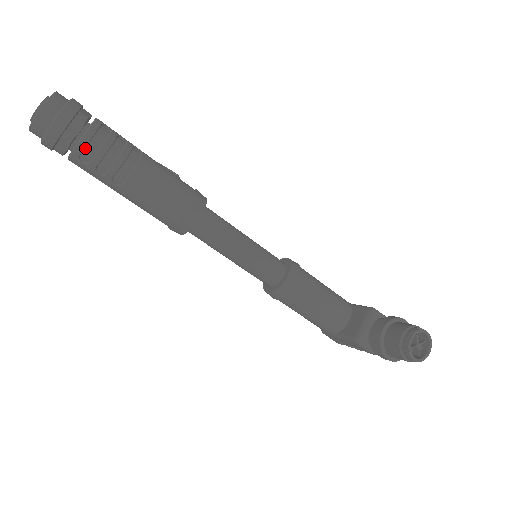
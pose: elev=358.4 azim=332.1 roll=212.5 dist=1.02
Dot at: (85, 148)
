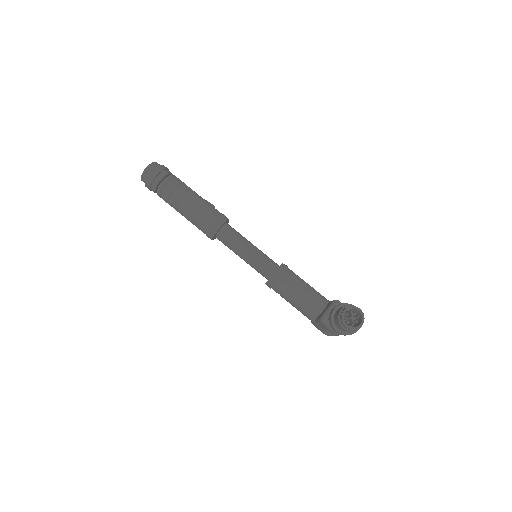
Dot at: (163, 187)
